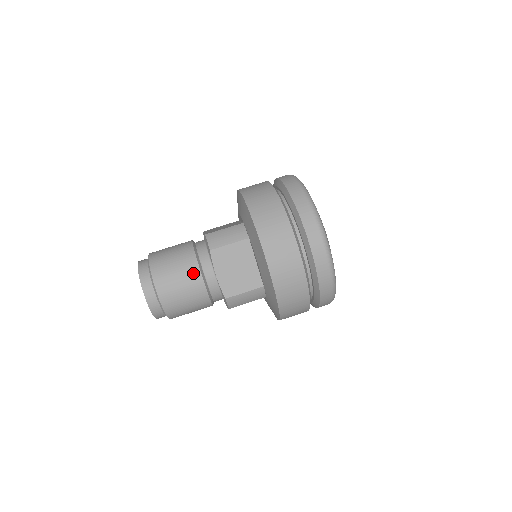
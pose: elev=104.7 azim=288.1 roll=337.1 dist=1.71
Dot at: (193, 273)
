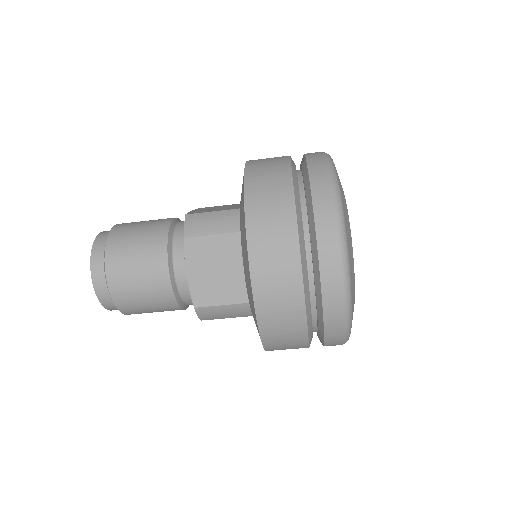
Dot at: occluded
